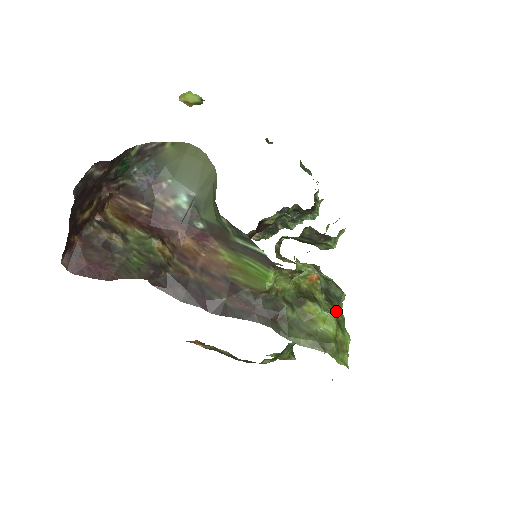
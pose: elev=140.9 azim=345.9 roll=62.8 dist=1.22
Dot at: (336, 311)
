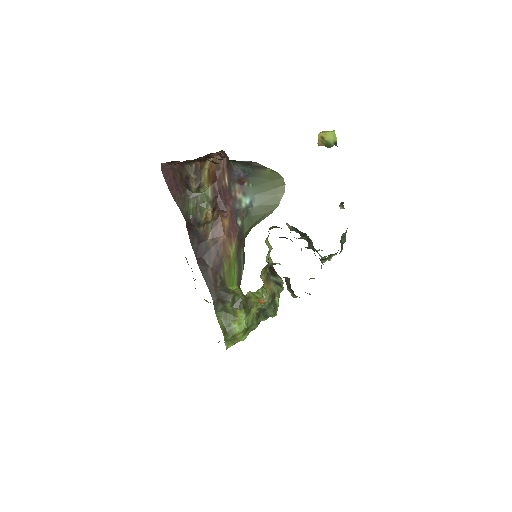
Dot at: (254, 323)
